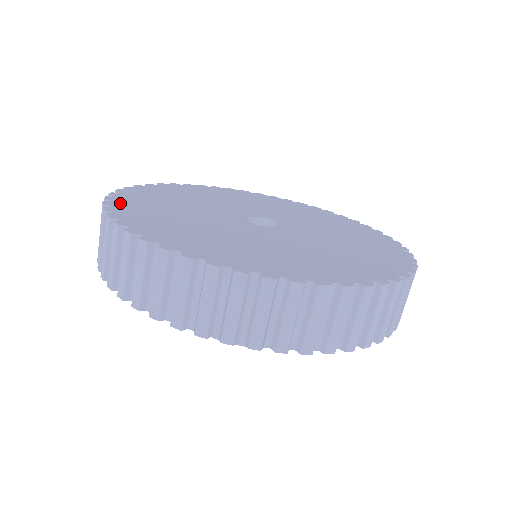
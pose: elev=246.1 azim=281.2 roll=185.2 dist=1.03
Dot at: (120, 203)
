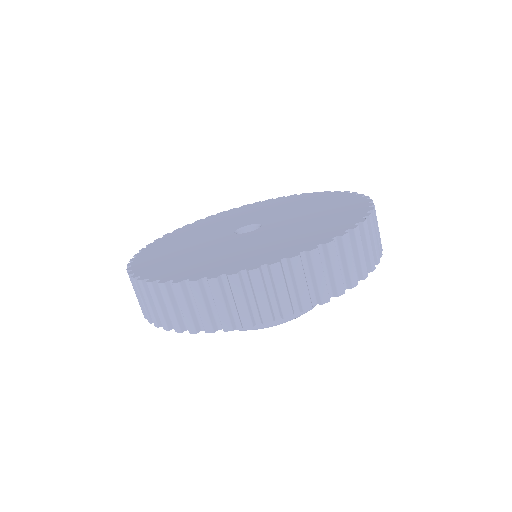
Dot at: (142, 256)
